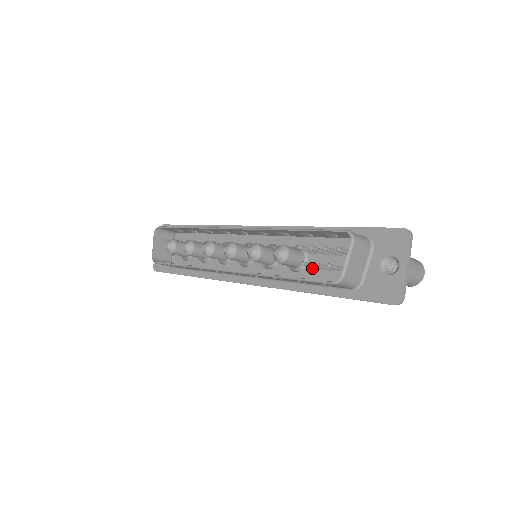
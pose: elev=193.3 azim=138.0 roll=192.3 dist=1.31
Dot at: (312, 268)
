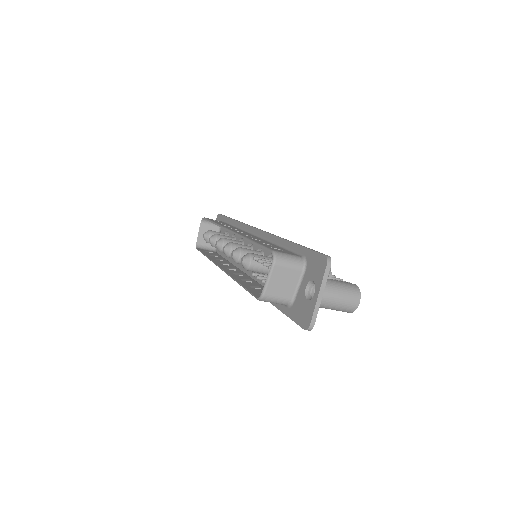
Dot at: occluded
